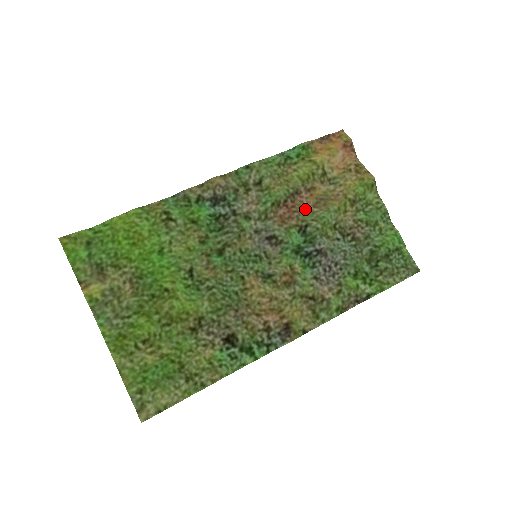
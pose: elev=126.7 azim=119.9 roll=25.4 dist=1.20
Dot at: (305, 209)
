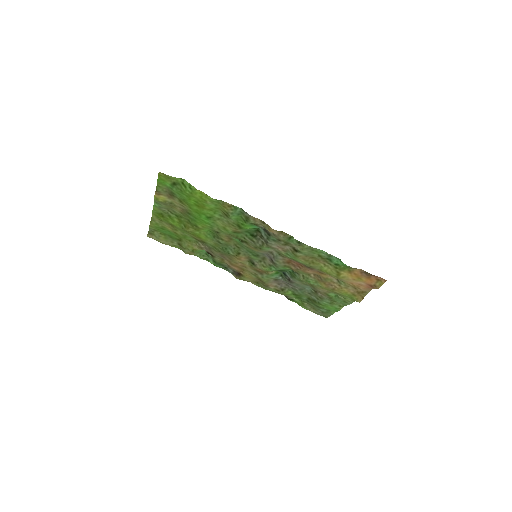
Dot at: (306, 272)
